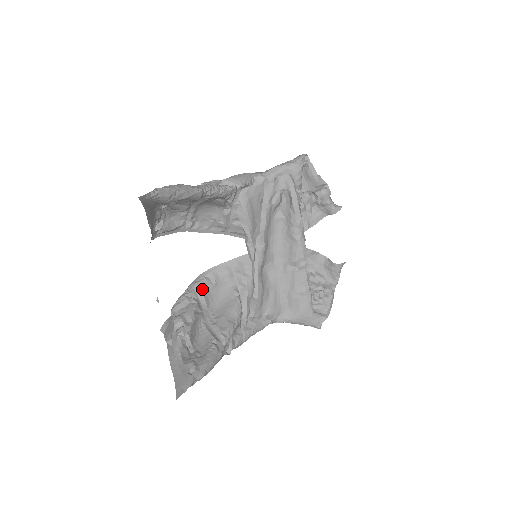
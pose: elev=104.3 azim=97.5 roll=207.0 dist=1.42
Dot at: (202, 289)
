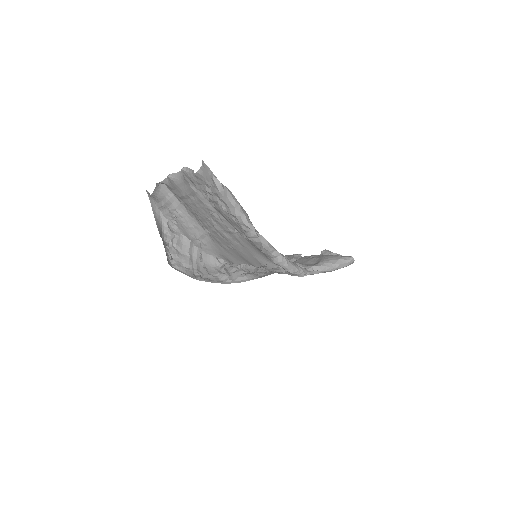
Dot at: occluded
